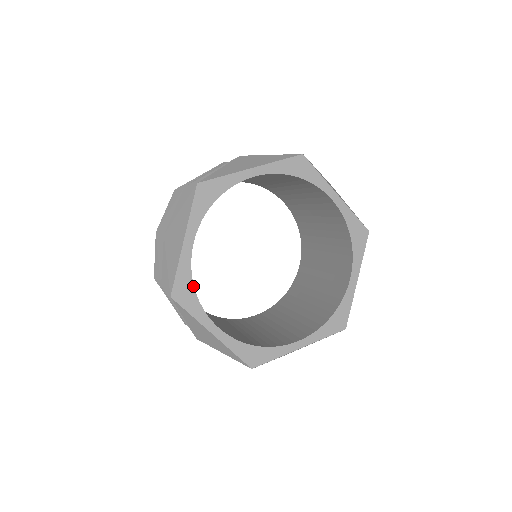
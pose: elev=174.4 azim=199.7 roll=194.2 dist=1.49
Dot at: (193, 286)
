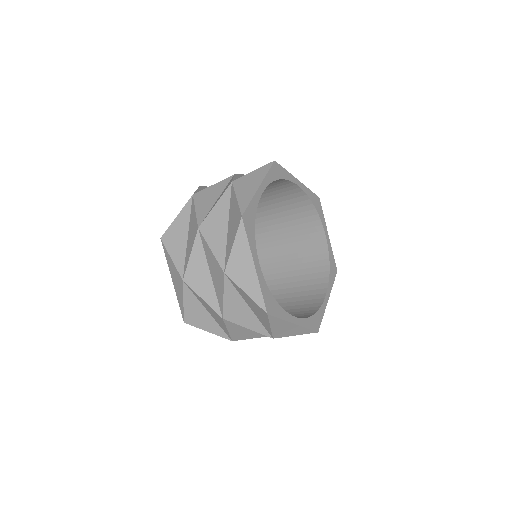
Dot at: (273, 297)
